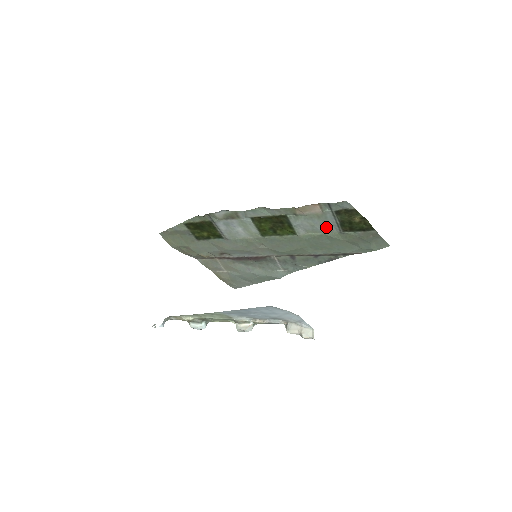
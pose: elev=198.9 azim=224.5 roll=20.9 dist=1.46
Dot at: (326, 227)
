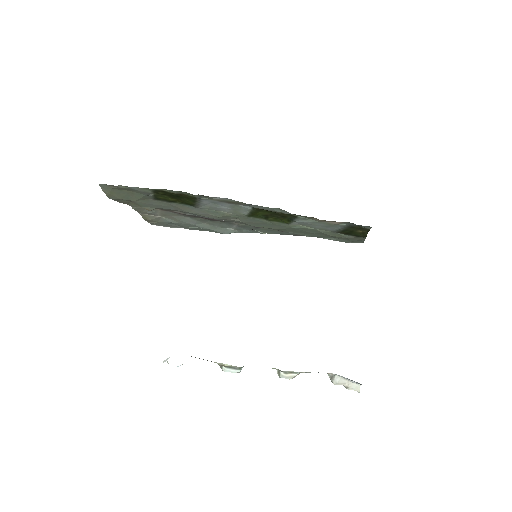
Dot at: (325, 228)
